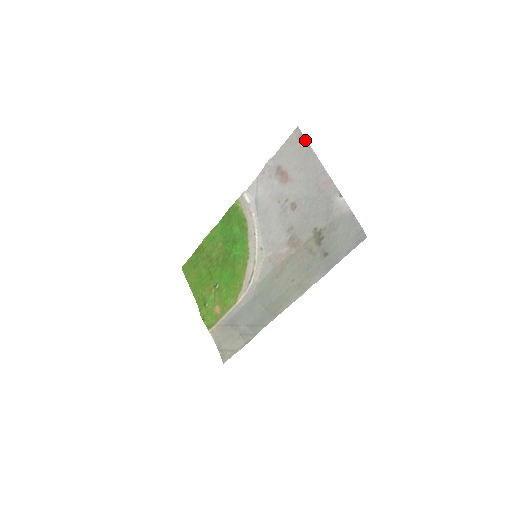
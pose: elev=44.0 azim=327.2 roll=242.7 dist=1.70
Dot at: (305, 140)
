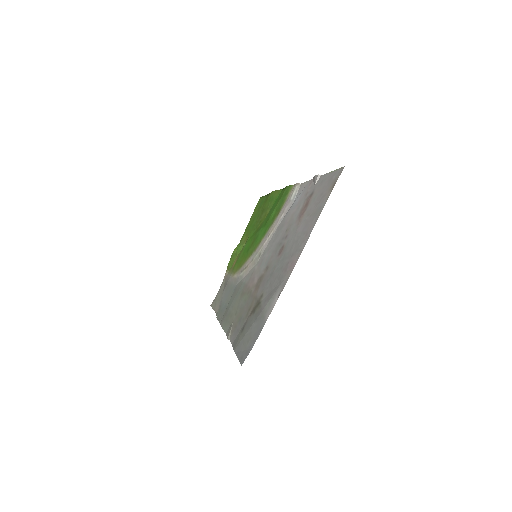
Dot at: (330, 192)
